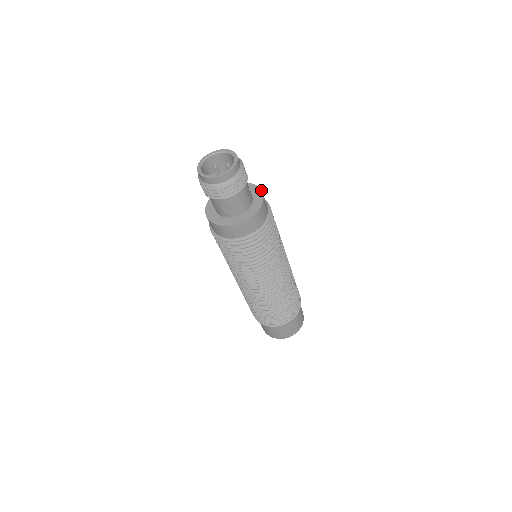
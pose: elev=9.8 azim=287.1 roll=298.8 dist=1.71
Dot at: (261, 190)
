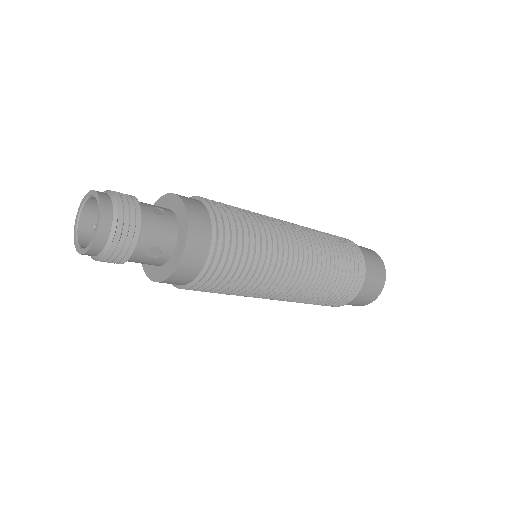
Dot at: (172, 194)
